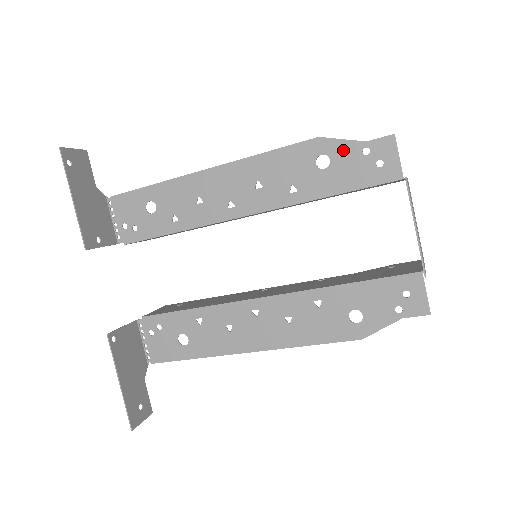
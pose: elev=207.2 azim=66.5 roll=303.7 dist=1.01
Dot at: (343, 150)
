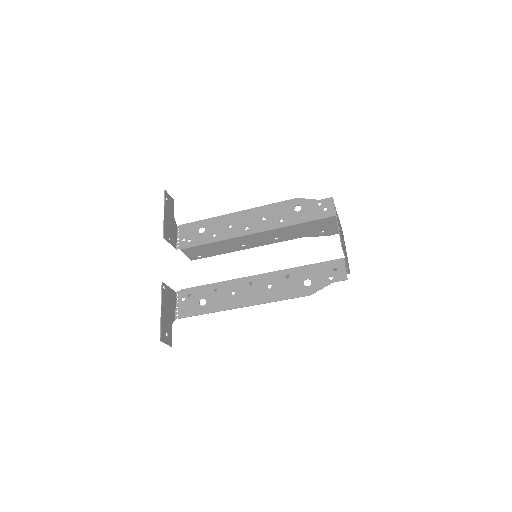
Dot at: (308, 203)
